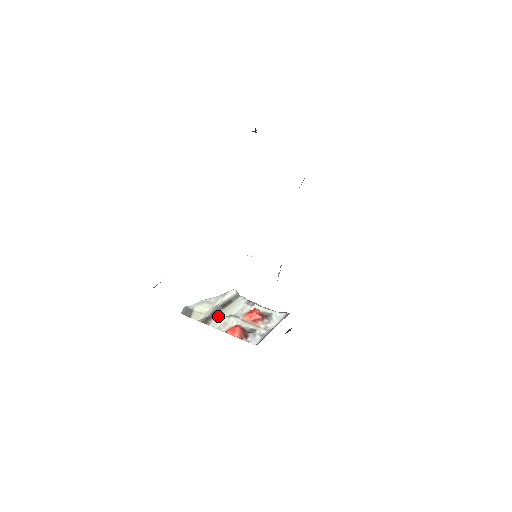
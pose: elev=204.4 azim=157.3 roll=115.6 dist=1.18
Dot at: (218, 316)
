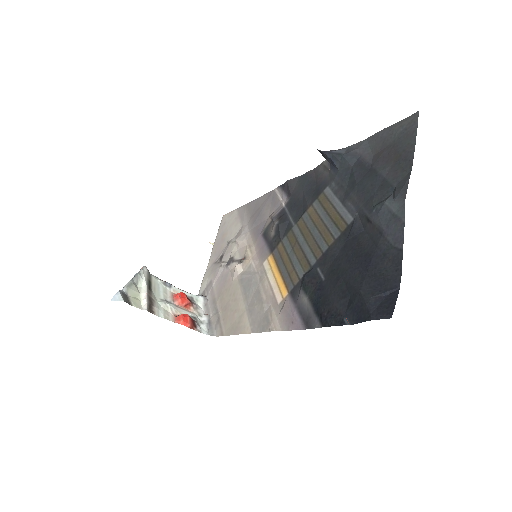
Dot at: (154, 302)
